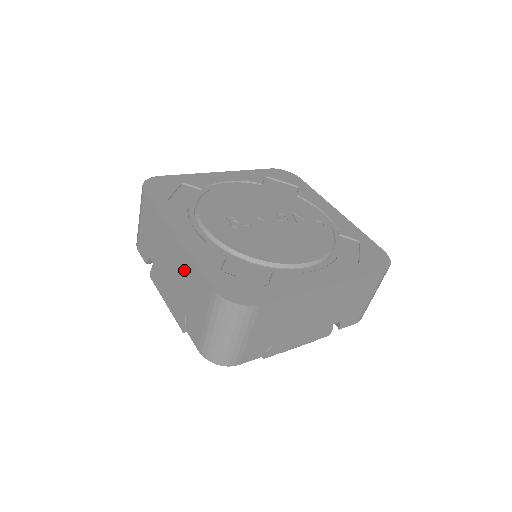
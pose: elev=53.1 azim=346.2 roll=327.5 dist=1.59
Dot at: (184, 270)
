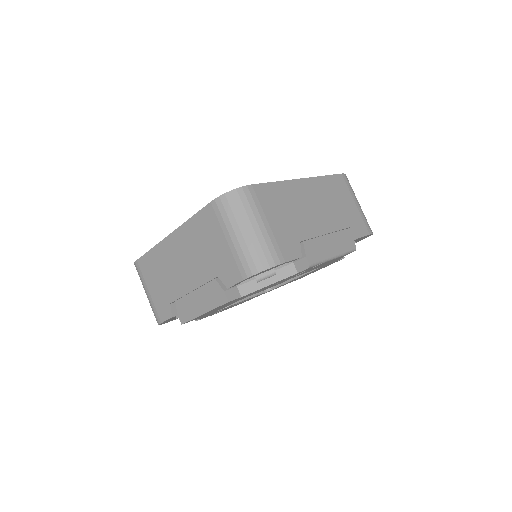
Dot at: (190, 242)
